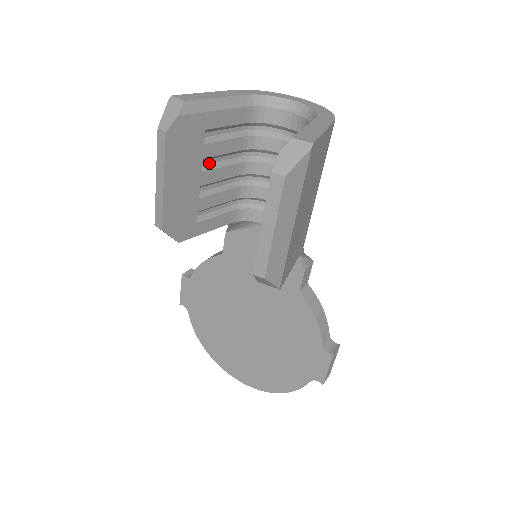
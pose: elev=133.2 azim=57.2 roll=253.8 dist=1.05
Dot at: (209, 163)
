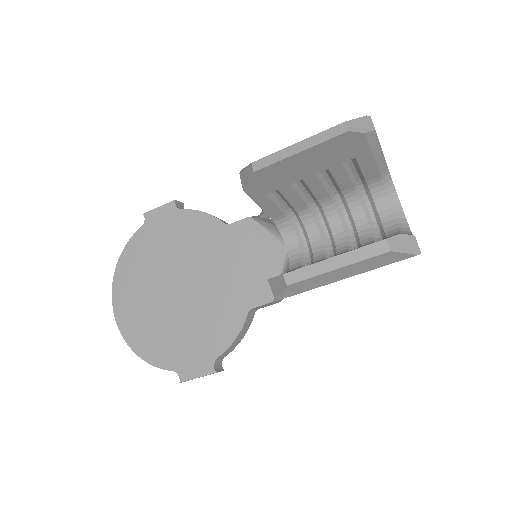
Dot at: (323, 174)
